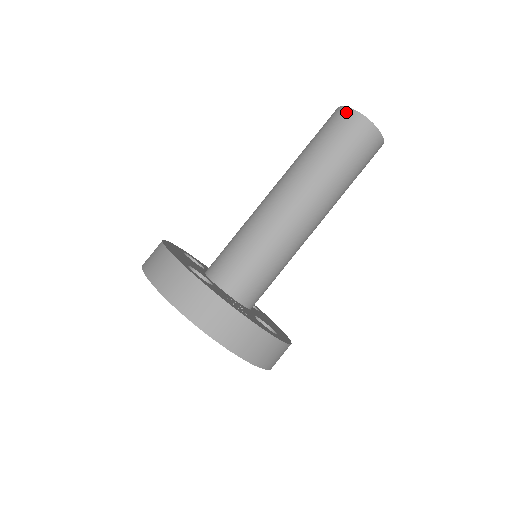
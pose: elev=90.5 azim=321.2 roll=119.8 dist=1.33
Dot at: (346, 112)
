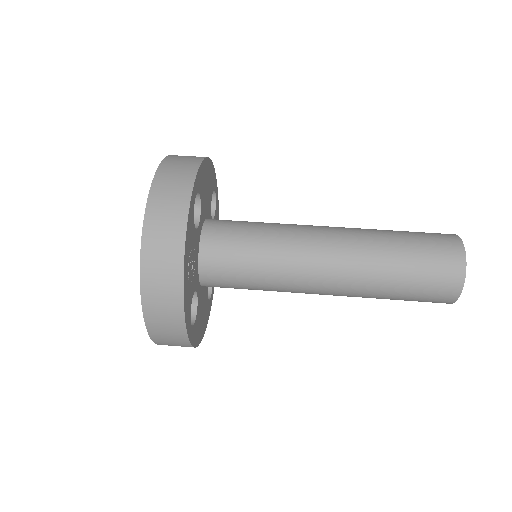
Dot at: (456, 243)
